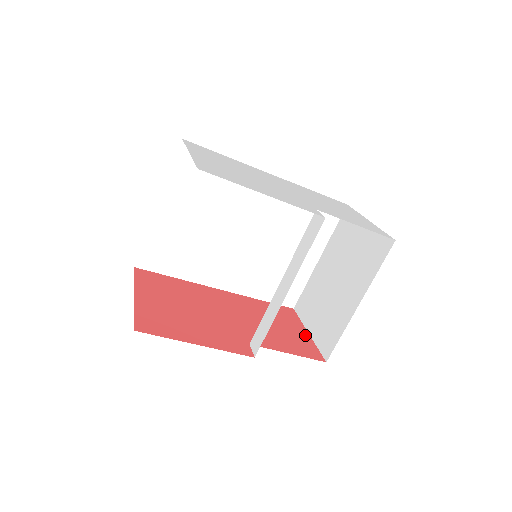
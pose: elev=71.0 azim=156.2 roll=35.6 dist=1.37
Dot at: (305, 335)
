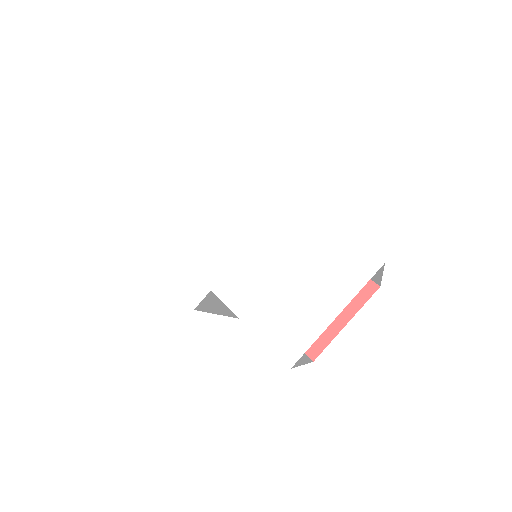
Dot at: (337, 324)
